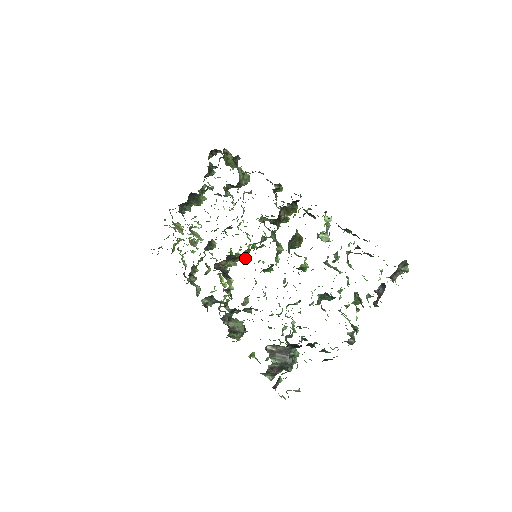
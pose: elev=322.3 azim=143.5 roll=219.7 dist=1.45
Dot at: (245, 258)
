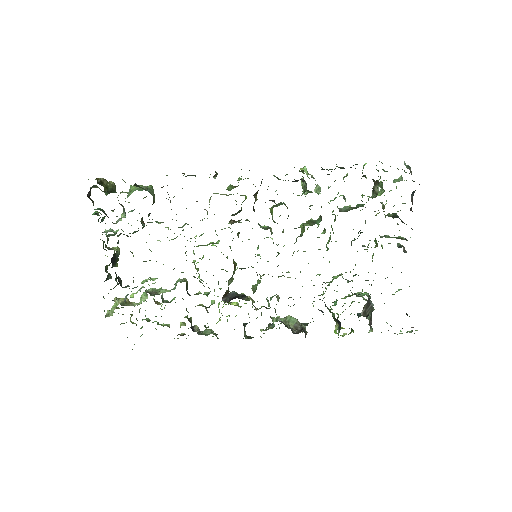
Dot at: (235, 266)
